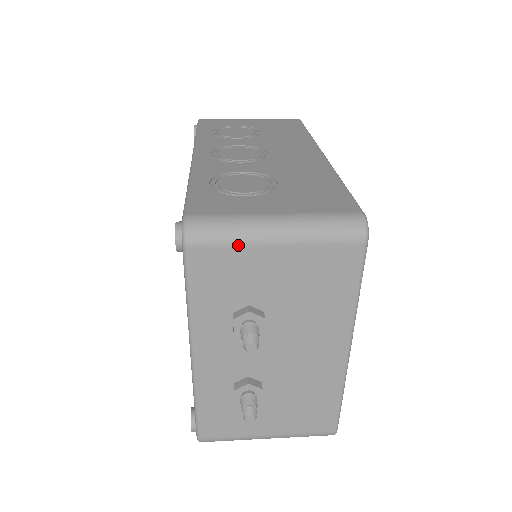
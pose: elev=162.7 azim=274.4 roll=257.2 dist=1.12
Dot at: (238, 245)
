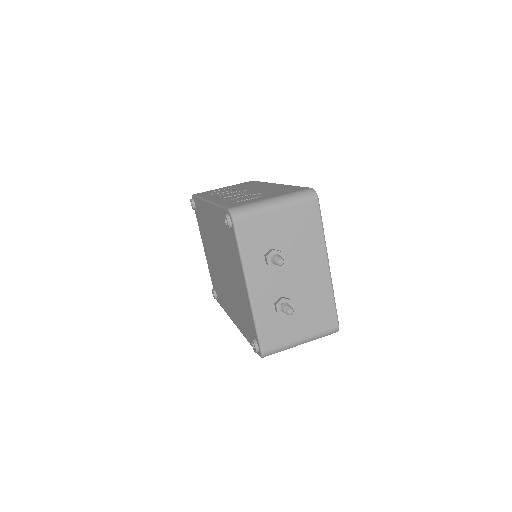
Dot at: (259, 214)
